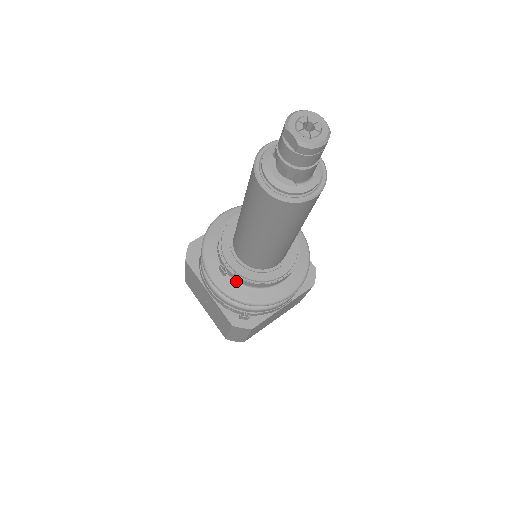
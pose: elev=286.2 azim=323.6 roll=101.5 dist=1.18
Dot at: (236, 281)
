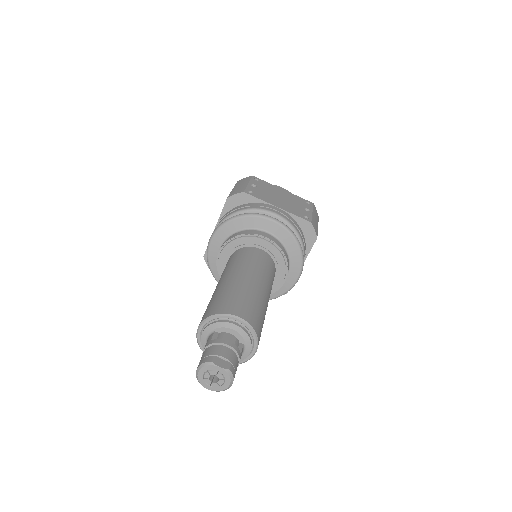
Dot at: occluded
